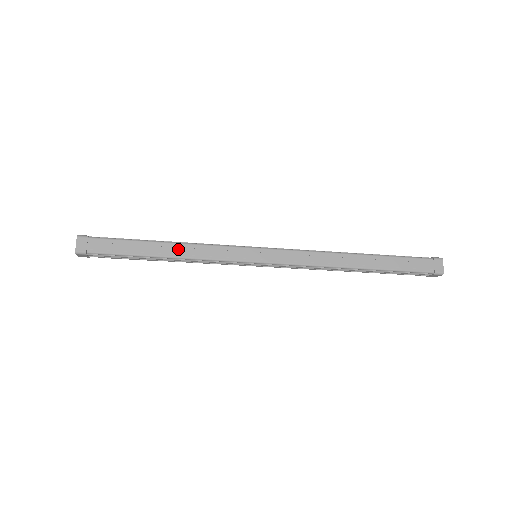
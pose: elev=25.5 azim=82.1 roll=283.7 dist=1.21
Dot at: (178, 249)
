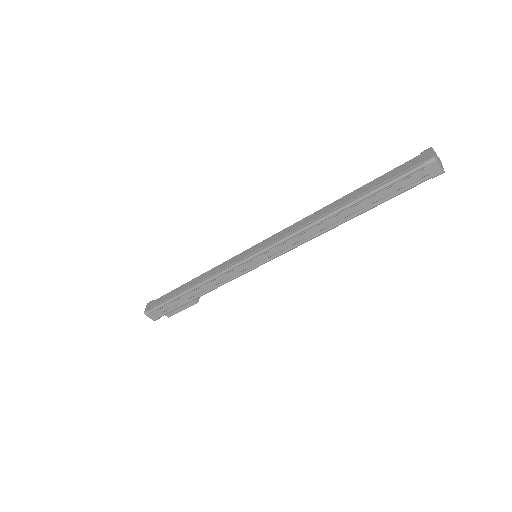
Dot at: (199, 279)
